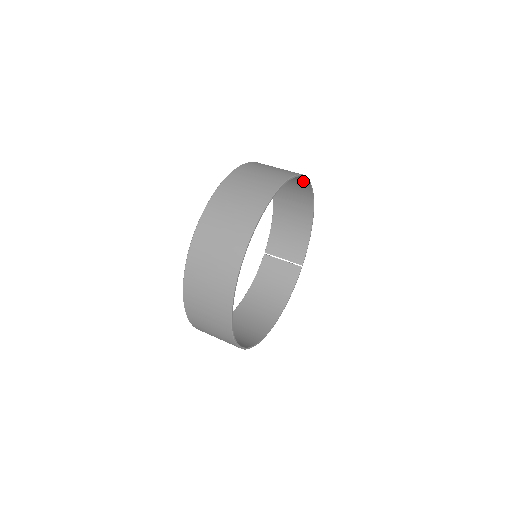
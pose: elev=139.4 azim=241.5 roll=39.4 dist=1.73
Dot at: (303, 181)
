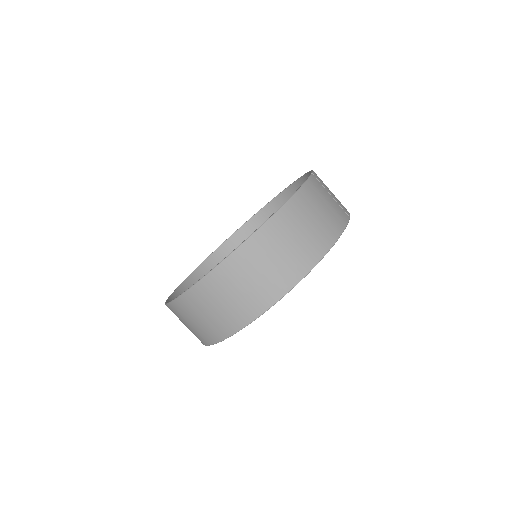
Dot at: (258, 305)
